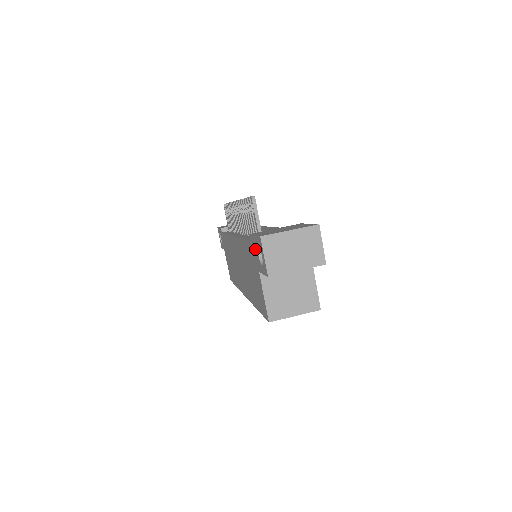
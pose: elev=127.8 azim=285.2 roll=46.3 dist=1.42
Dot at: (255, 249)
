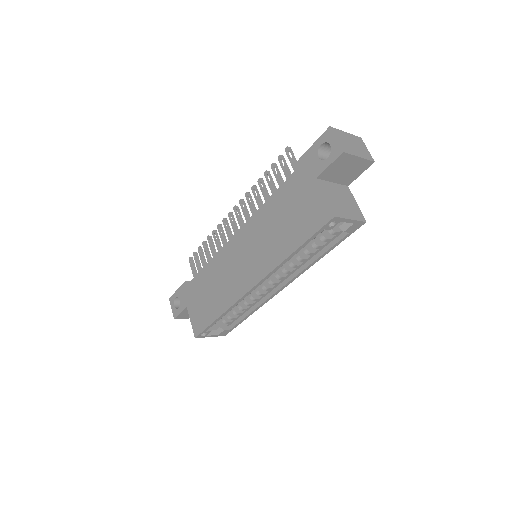
Dot at: (311, 160)
